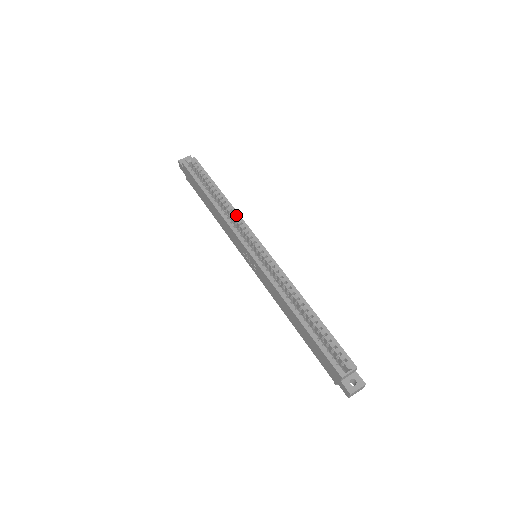
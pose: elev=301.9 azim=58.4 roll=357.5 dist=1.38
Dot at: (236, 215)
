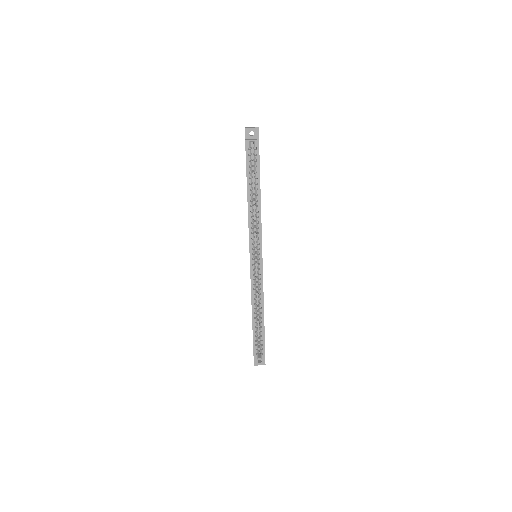
Dot at: (259, 223)
